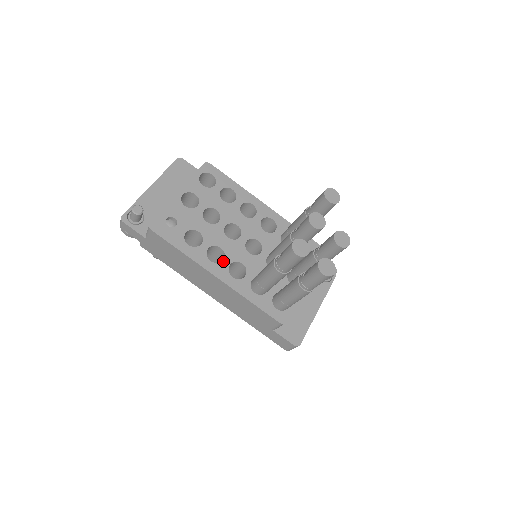
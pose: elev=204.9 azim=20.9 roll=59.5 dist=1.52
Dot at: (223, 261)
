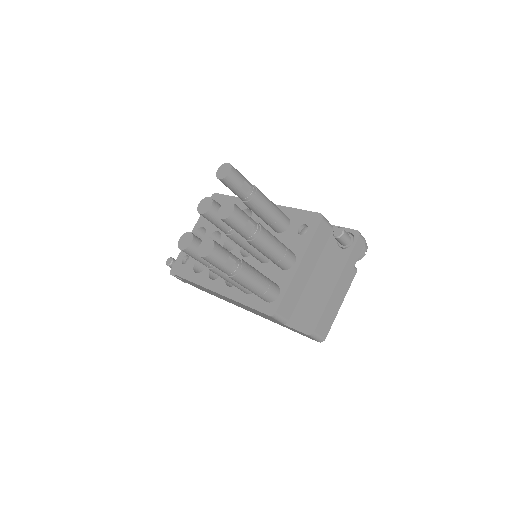
Dot at: occluded
